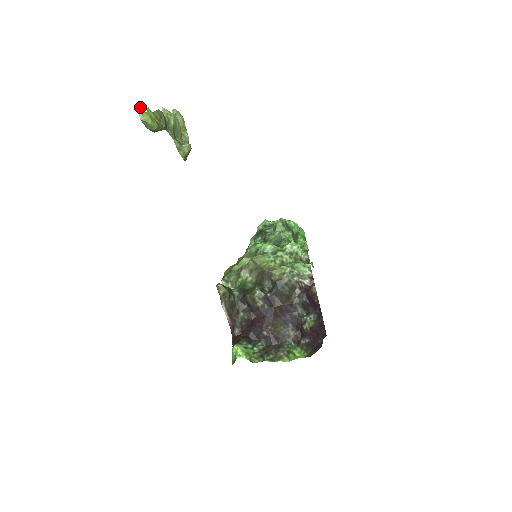
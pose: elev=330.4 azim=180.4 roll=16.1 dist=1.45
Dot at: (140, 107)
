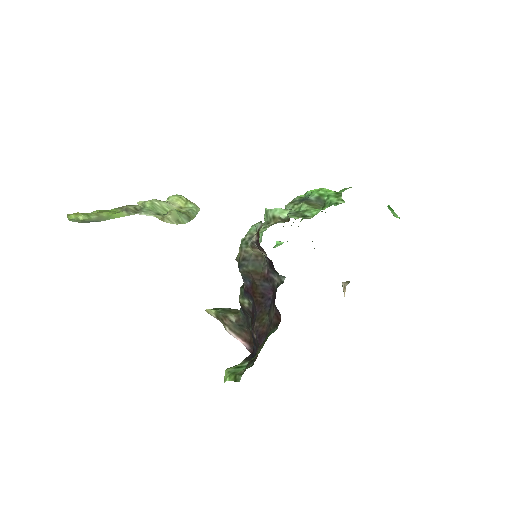
Dot at: occluded
